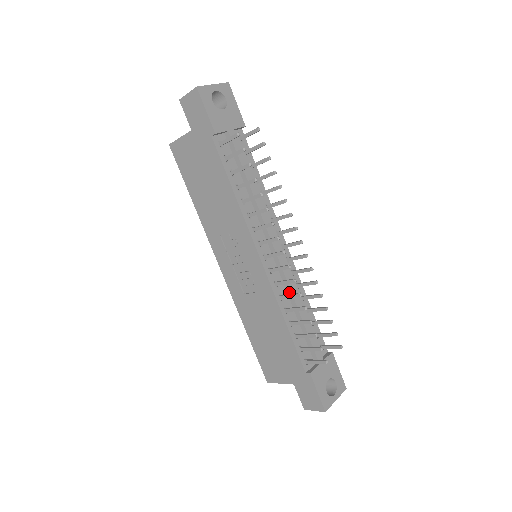
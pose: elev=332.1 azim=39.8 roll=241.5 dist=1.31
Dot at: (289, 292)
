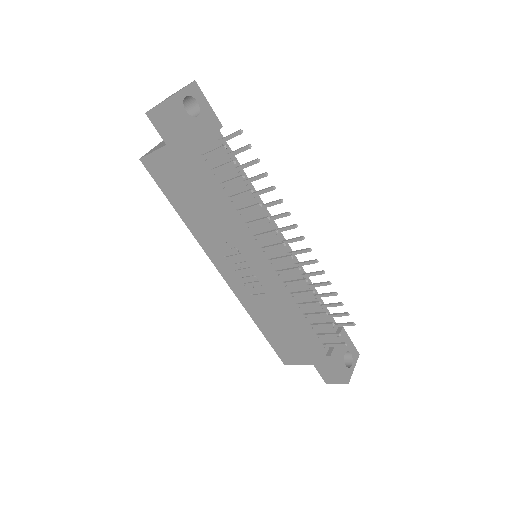
Dot at: (298, 287)
